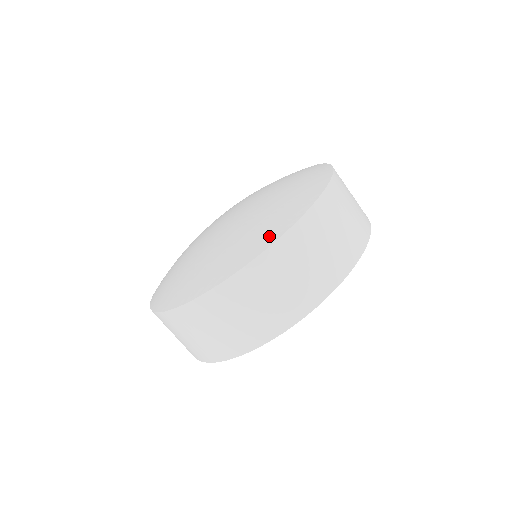
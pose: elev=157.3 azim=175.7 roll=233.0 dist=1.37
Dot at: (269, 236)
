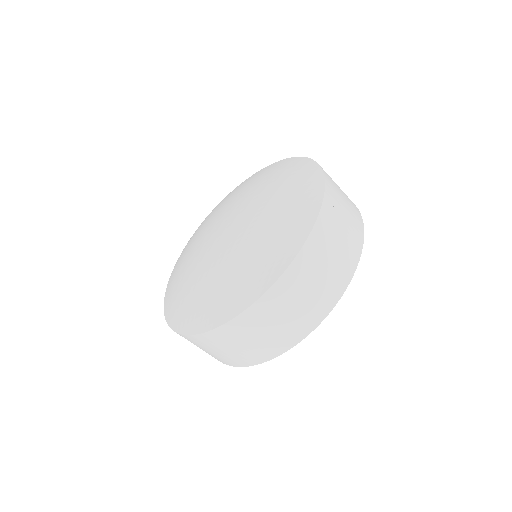
Dot at: (216, 316)
